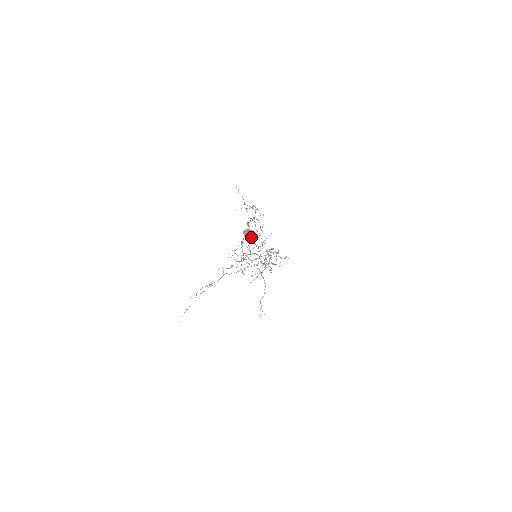
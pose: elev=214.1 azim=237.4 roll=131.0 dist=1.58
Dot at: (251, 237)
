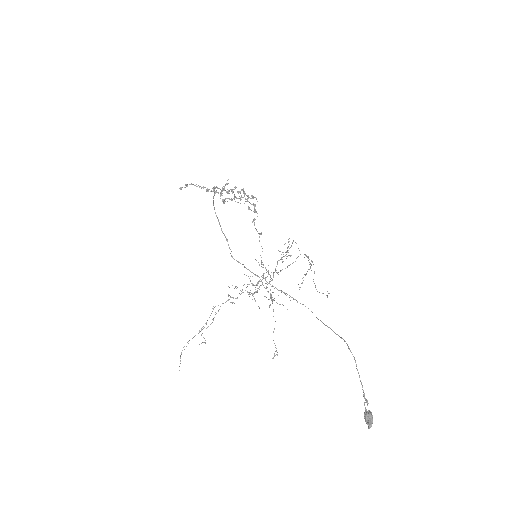
Dot at: (369, 419)
